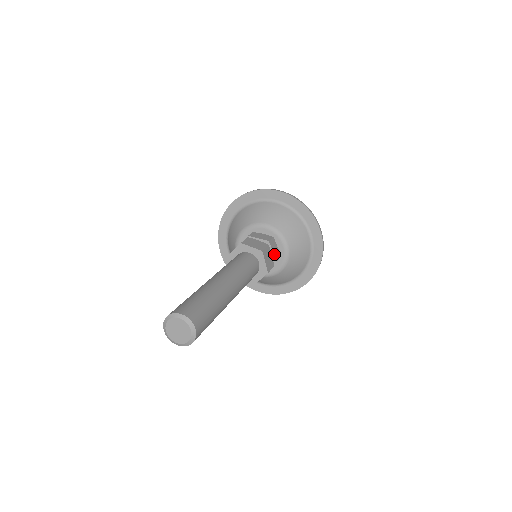
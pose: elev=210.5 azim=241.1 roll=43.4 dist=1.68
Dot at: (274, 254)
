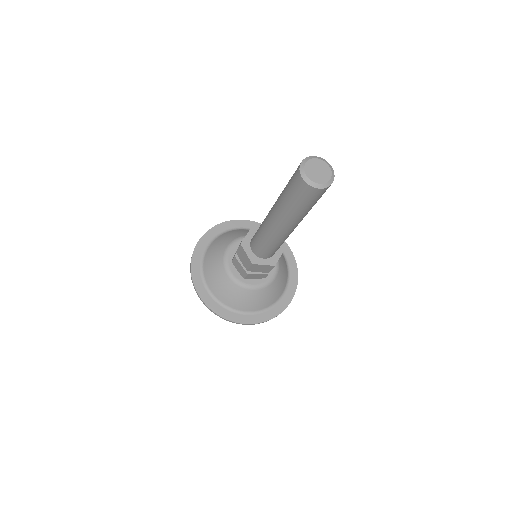
Dot at: occluded
